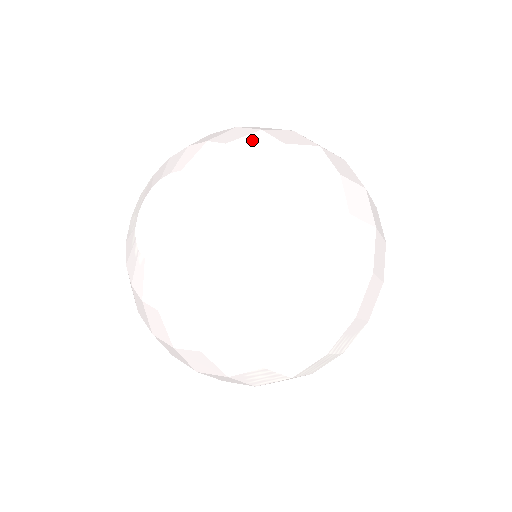
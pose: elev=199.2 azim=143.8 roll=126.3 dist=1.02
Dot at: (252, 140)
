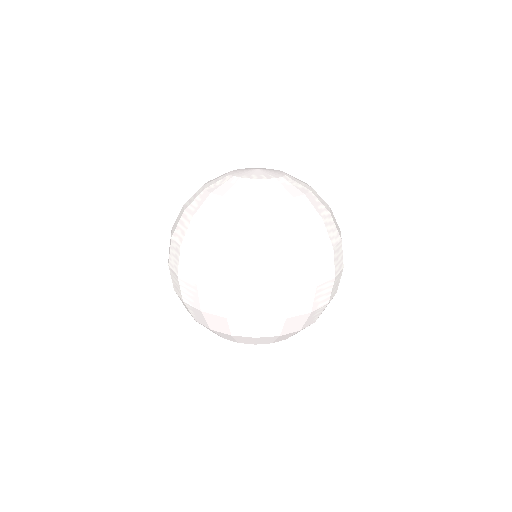
Dot at: occluded
